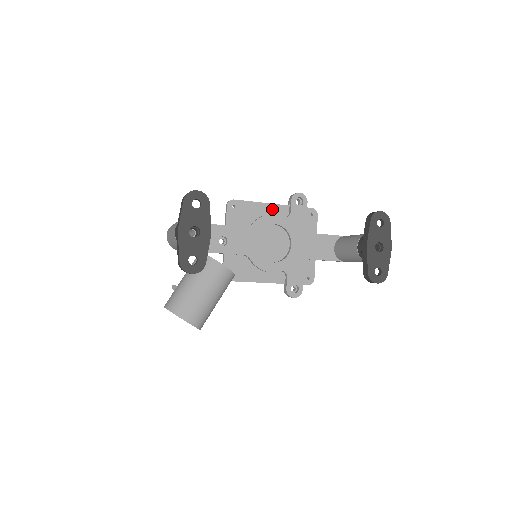
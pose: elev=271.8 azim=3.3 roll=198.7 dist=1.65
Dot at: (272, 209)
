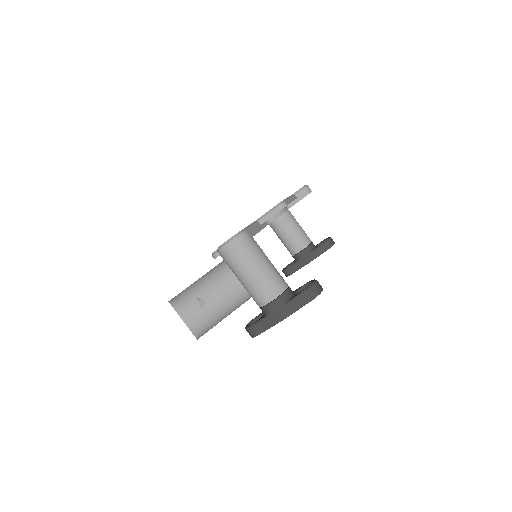
Dot at: occluded
